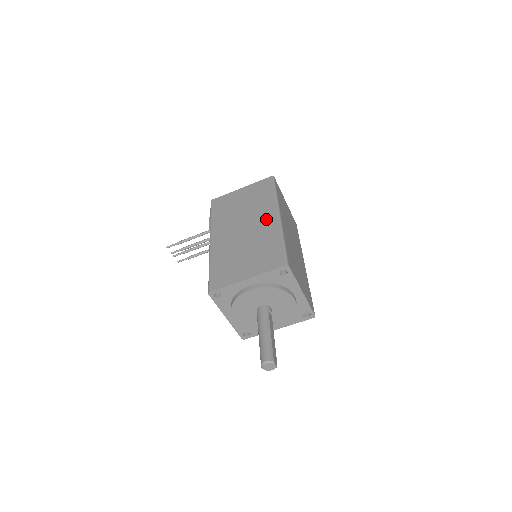
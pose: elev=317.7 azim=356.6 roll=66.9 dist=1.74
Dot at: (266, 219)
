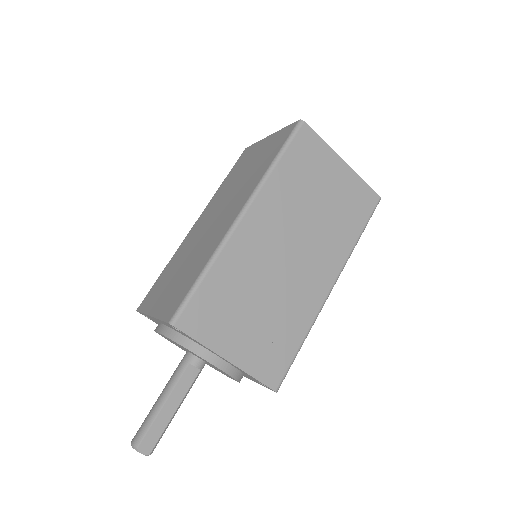
Dot at: (230, 214)
